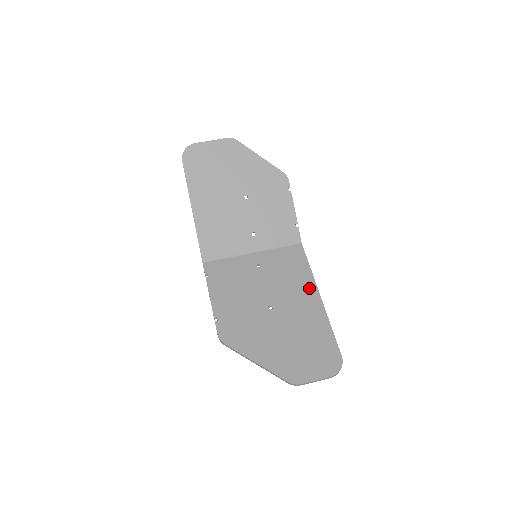
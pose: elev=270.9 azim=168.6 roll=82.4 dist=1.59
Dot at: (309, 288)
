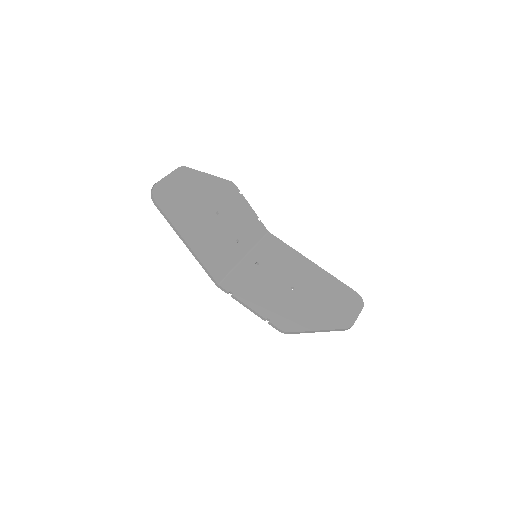
Dot at: (301, 260)
